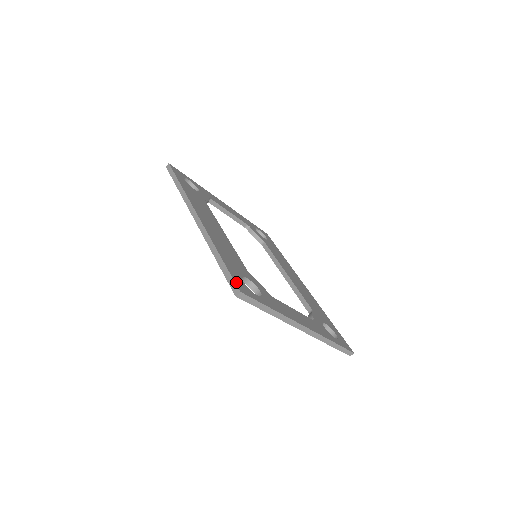
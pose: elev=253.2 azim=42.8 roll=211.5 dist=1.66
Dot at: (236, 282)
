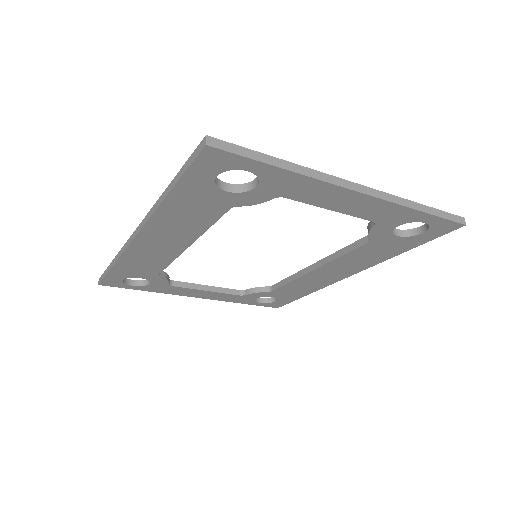
Dot at: occluded
